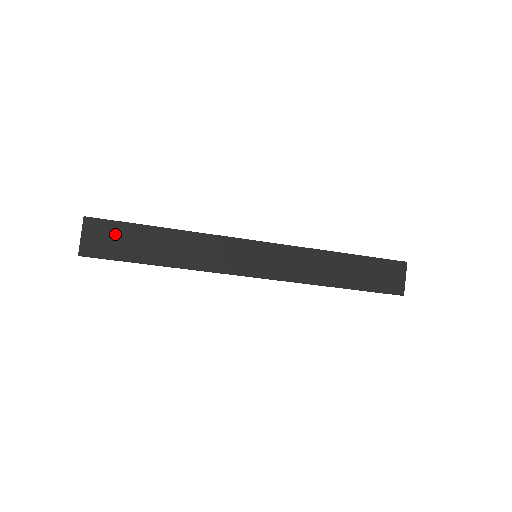
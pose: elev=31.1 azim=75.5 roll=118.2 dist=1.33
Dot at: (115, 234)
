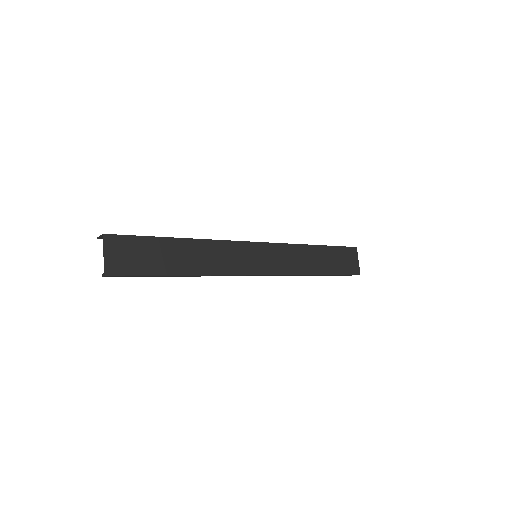
Dot at: (137, 249)
